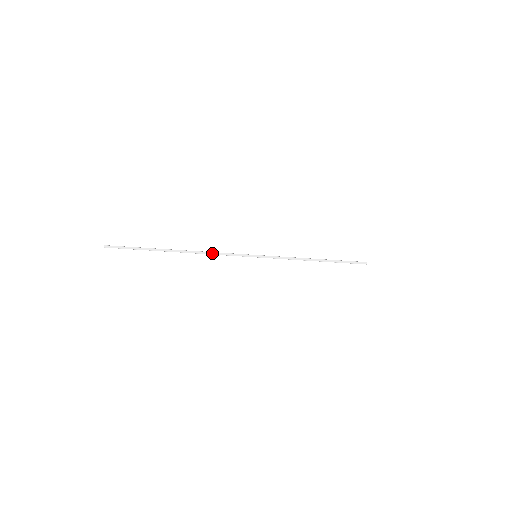
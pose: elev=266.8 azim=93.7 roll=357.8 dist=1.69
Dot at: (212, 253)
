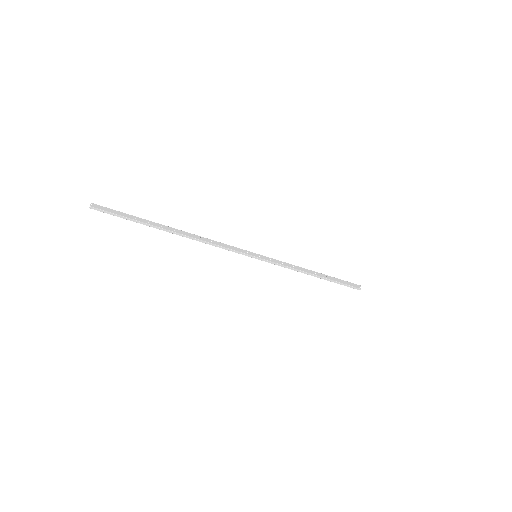
Dot at: (211, 244)
